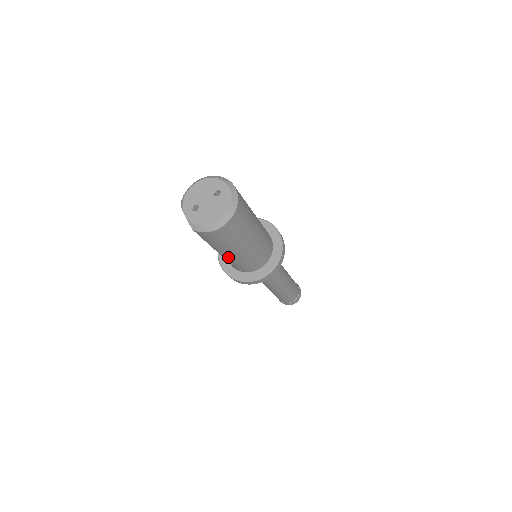
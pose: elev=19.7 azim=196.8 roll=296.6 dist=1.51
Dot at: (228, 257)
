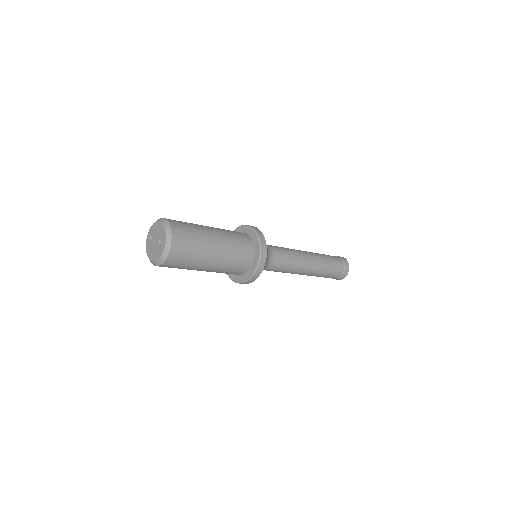
Dot at: occluded
